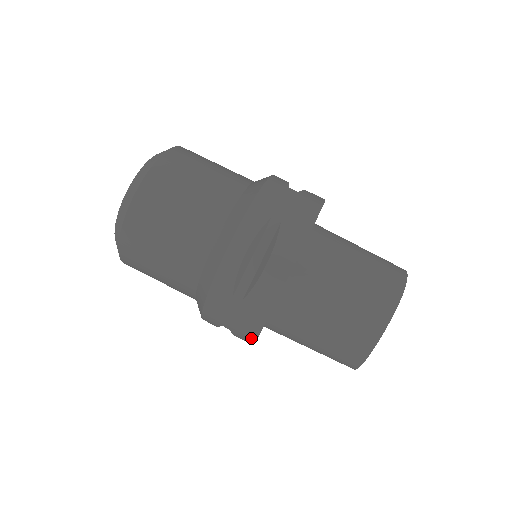
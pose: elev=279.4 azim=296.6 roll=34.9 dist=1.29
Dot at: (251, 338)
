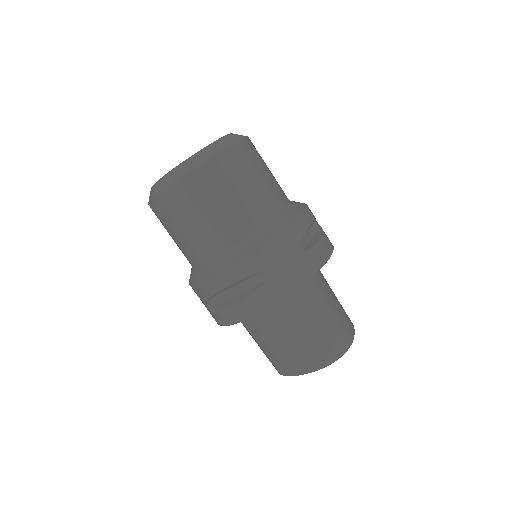
Dot at: occluded
